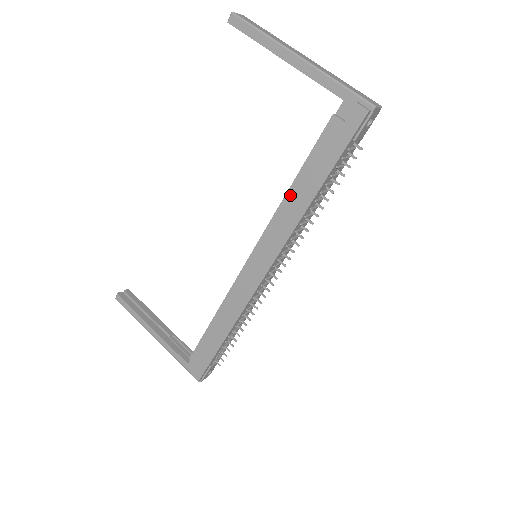
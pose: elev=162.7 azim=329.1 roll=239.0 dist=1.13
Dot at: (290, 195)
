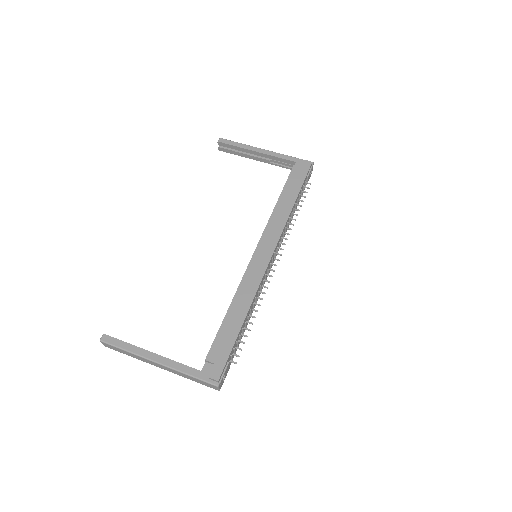
Dot at: (278, 205)
